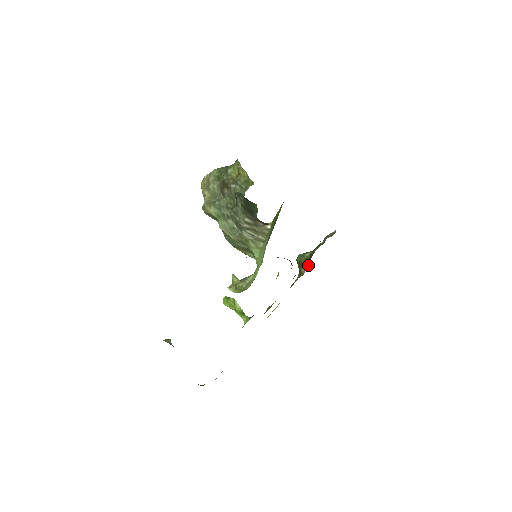
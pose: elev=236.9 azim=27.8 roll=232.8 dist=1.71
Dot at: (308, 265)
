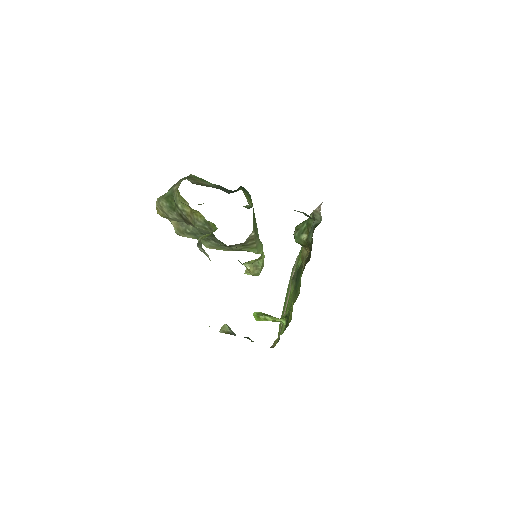
Dot at: occluded
